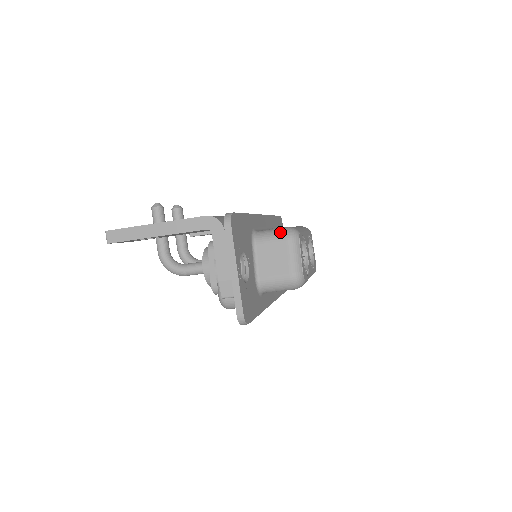
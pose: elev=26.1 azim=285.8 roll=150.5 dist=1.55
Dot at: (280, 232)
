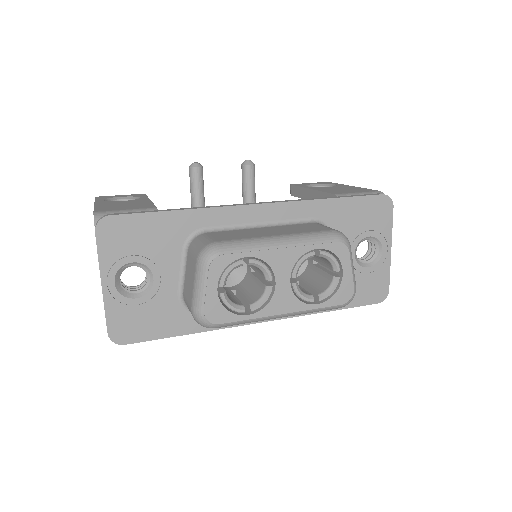
Dot at: (200, 247)
